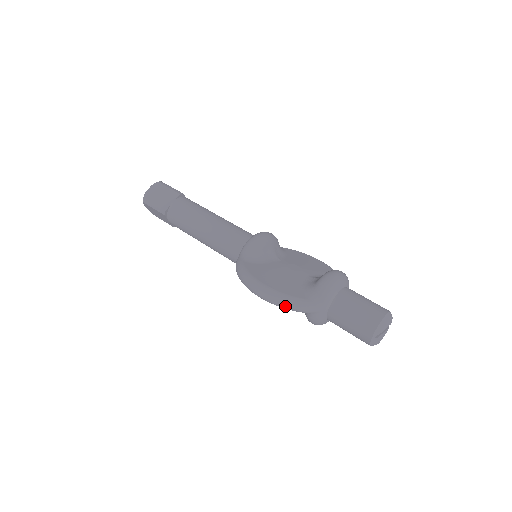
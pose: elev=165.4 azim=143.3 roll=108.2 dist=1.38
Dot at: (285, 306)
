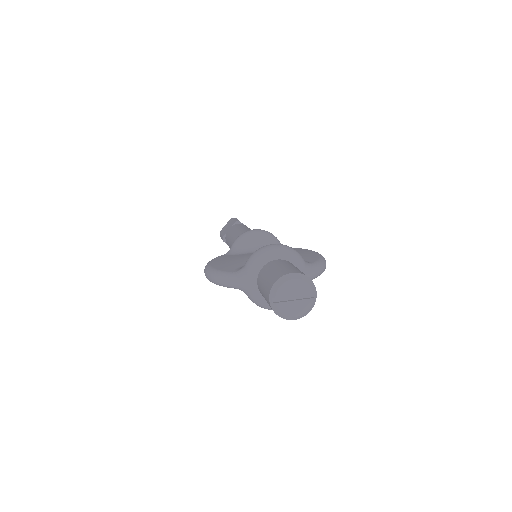
Dot at: (215, 281)
